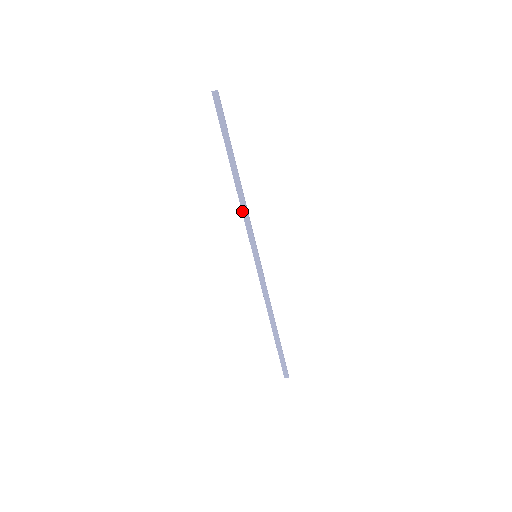
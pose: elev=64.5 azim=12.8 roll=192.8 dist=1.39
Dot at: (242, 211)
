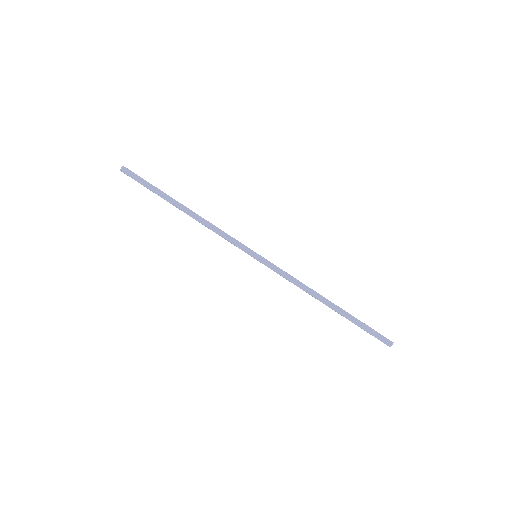
Dot at: (213, 231)
